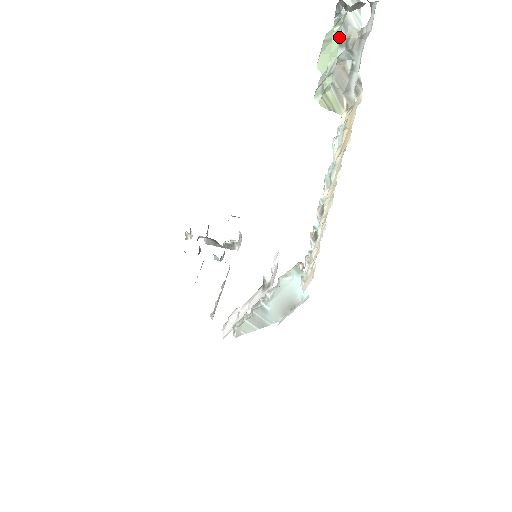
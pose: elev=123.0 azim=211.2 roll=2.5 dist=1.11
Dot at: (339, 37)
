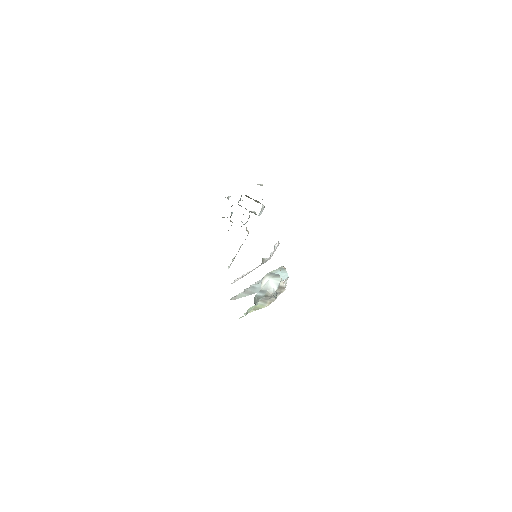
Dot at: (255, 305)
